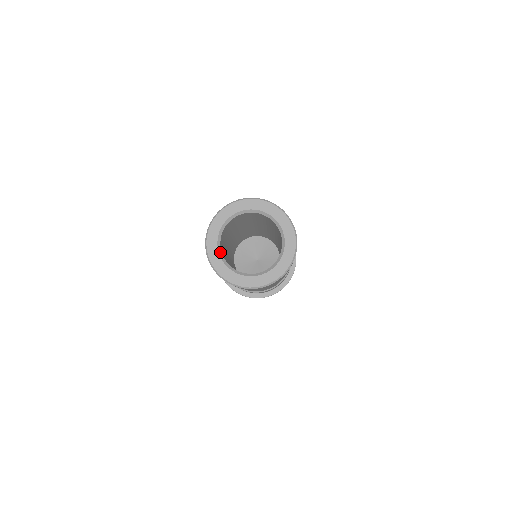
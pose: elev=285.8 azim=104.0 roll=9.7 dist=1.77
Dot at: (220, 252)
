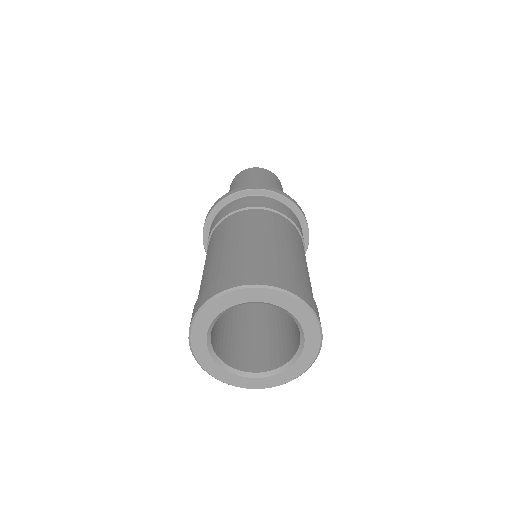
Dot at: (215, 358)
